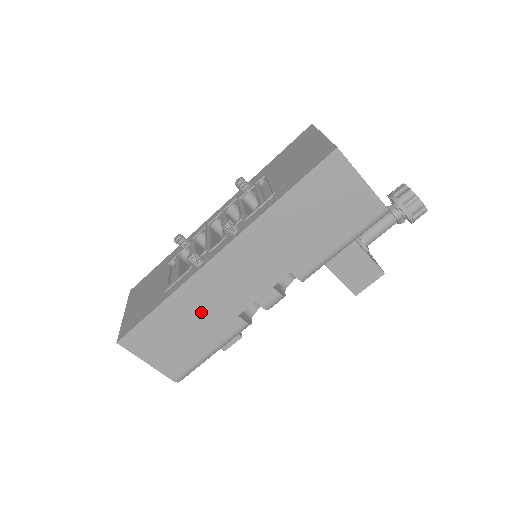
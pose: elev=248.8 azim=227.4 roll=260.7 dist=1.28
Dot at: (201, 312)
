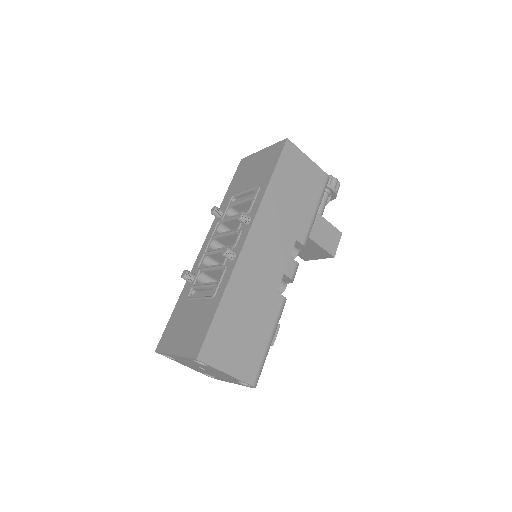
Dot at: (252, 298)
